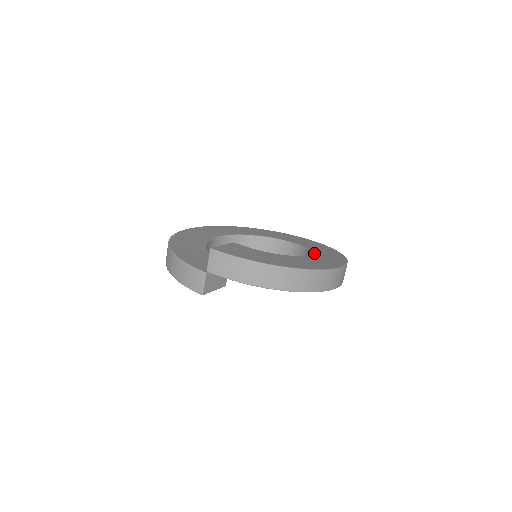
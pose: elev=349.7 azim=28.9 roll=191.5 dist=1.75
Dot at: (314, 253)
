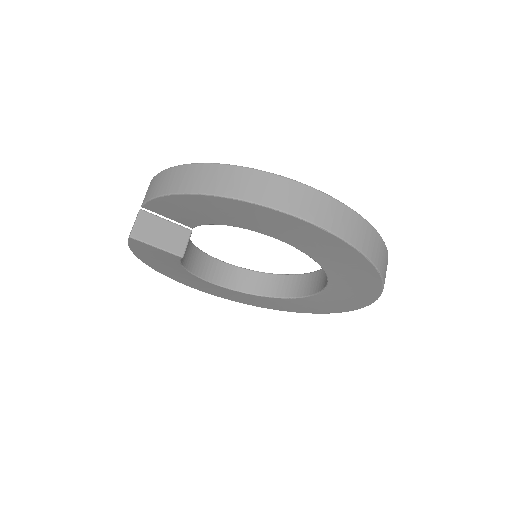
Dot at: occluded
